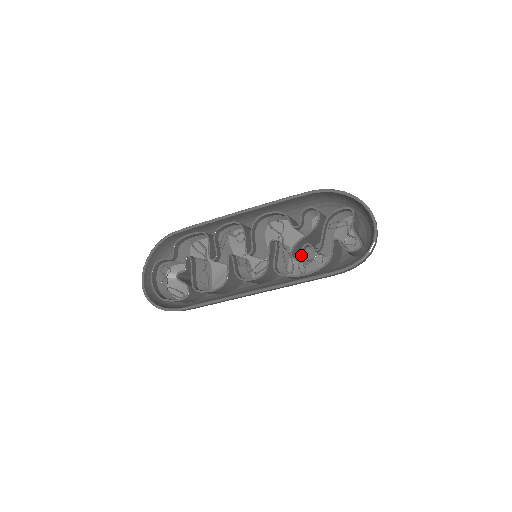
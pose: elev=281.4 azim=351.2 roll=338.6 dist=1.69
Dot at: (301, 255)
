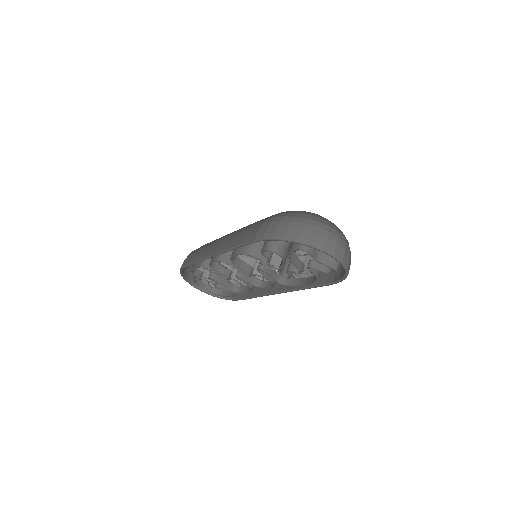
Dot at: (291, 275)
